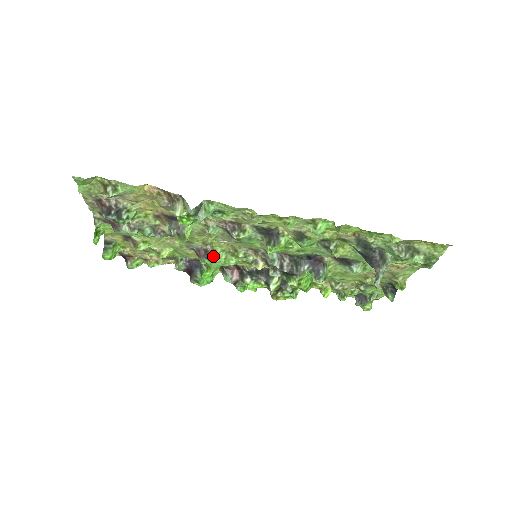
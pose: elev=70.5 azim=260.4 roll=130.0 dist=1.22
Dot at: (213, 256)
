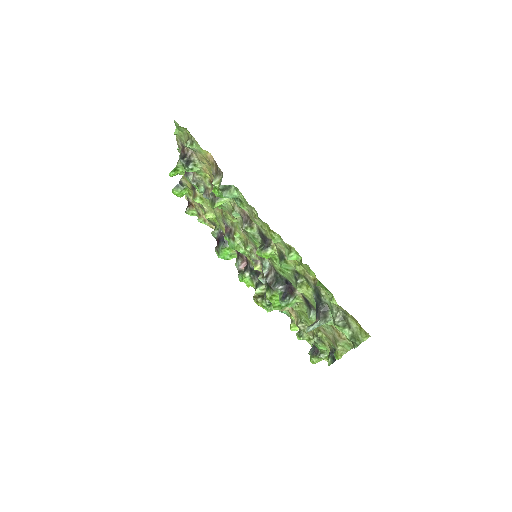
Dot at: (232, 237)
